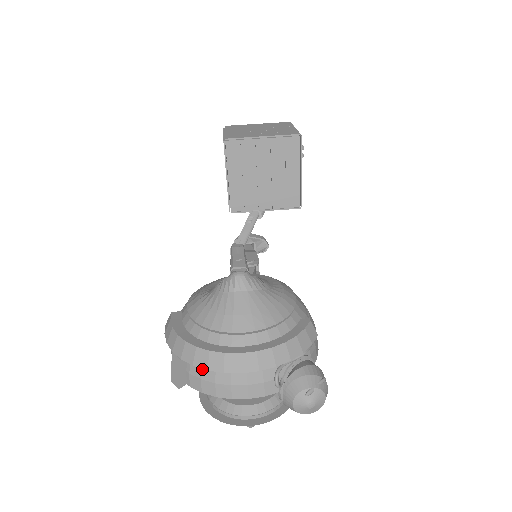
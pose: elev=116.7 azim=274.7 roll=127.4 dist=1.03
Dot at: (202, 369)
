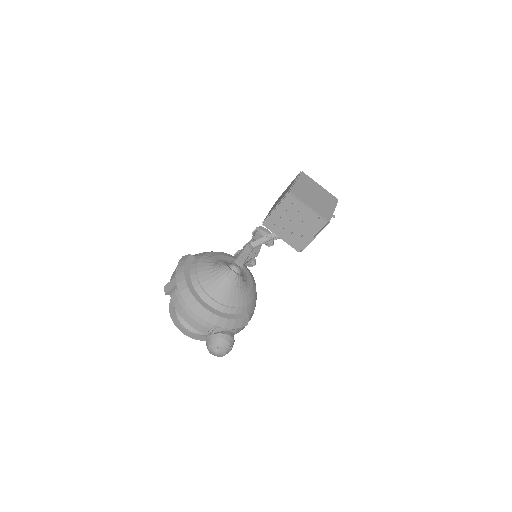
Dot at: (182, 297)
